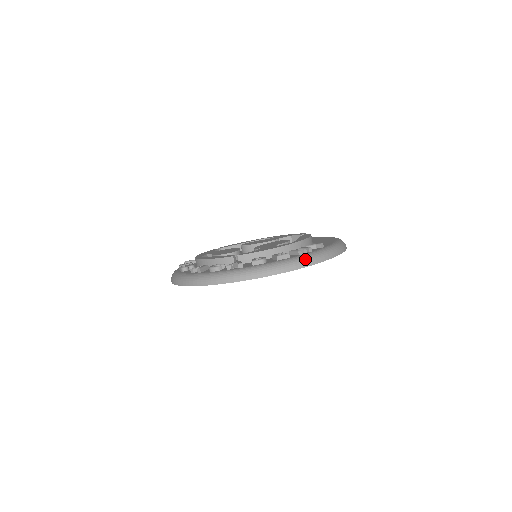
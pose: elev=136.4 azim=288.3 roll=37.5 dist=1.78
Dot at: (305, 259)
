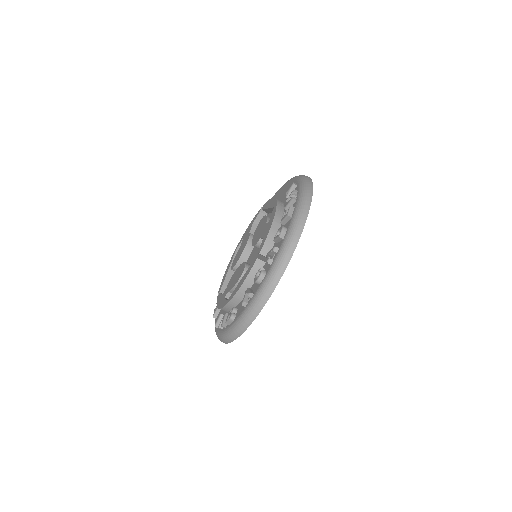
Dot at: (304, 196)
